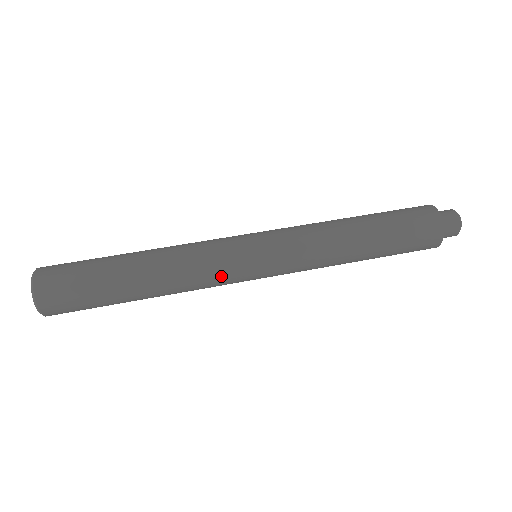
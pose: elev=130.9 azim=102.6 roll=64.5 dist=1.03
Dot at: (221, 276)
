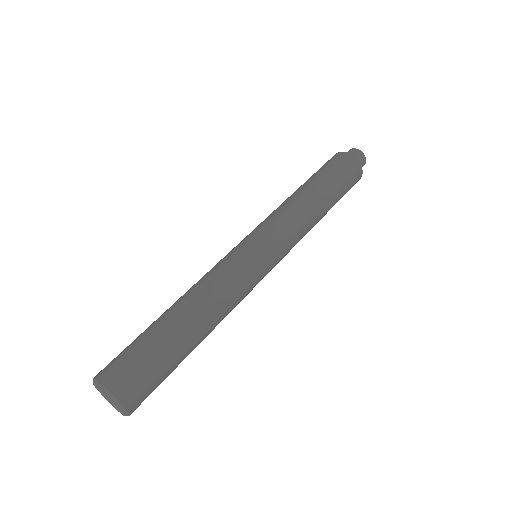
Dot at: (249, 288)
